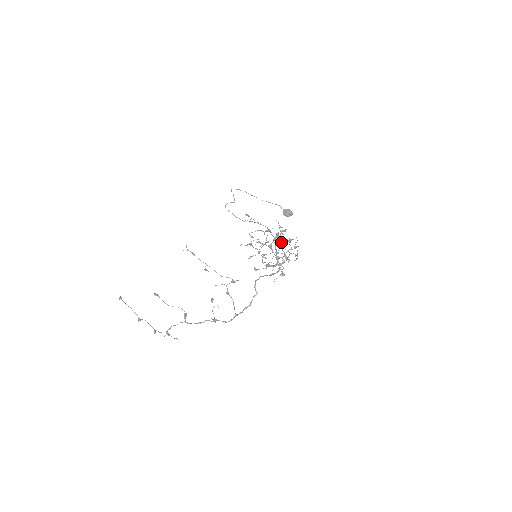
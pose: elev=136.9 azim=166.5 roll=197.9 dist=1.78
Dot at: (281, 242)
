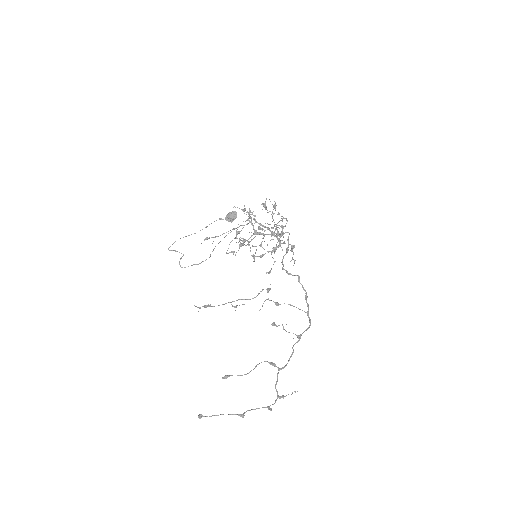
Dot at: (258, 229)
